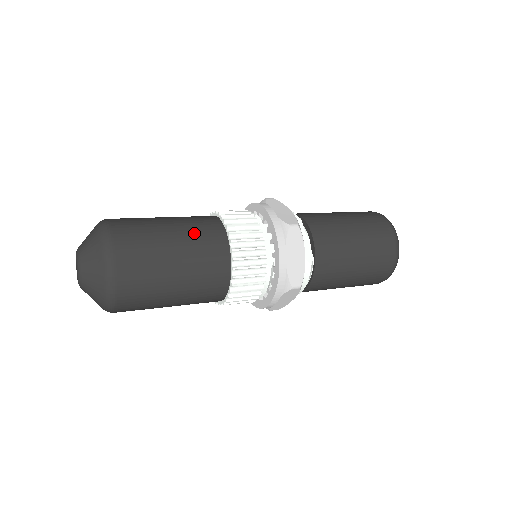
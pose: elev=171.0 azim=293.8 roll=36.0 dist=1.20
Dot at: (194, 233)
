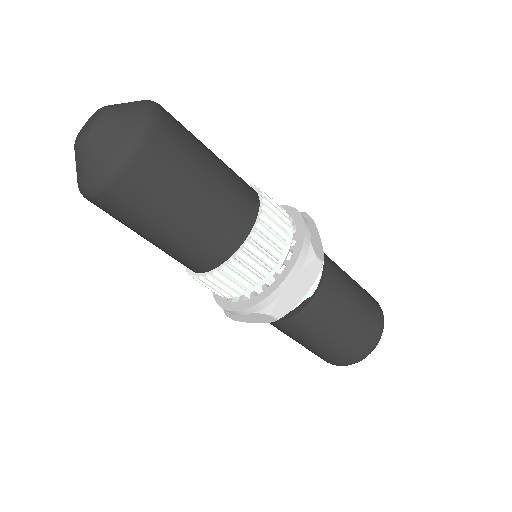
Dot at: occluded
